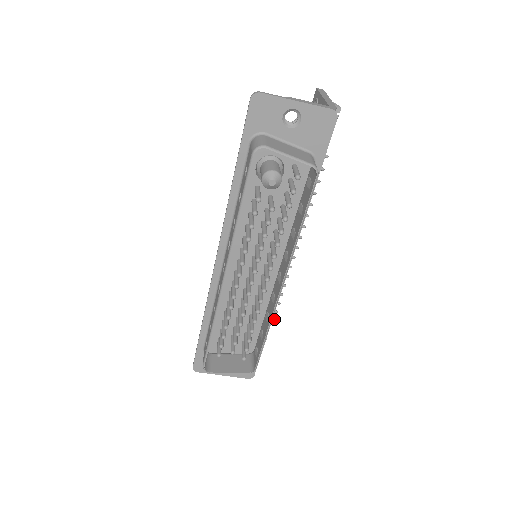
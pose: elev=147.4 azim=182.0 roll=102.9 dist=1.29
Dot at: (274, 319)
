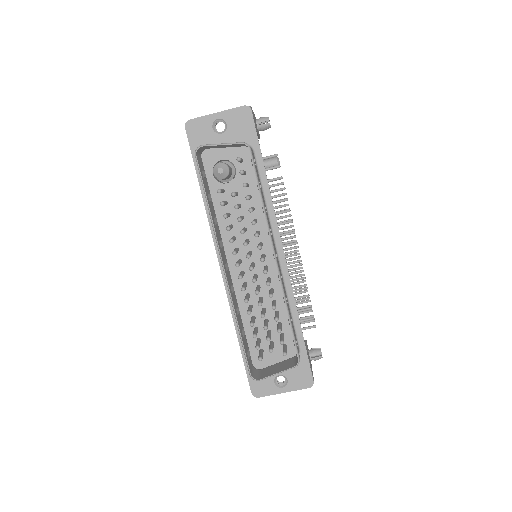
Dot at: (315, 325)
